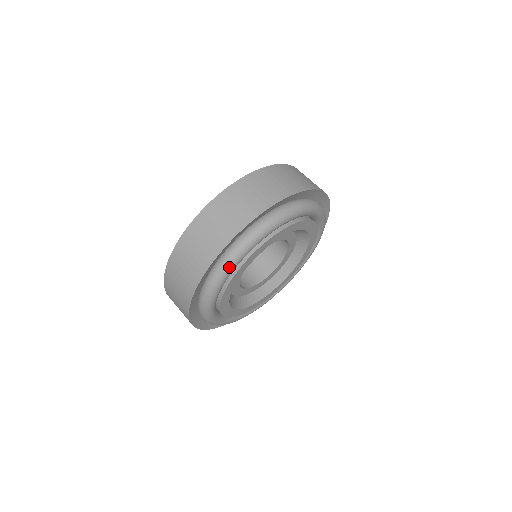
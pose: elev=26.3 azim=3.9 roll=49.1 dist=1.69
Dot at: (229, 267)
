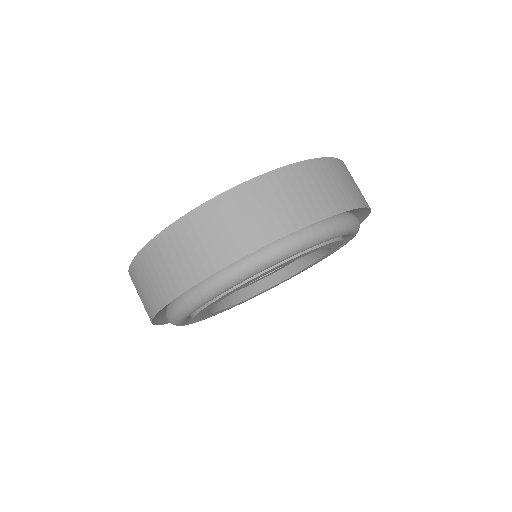
Dot at: (260, 267)
